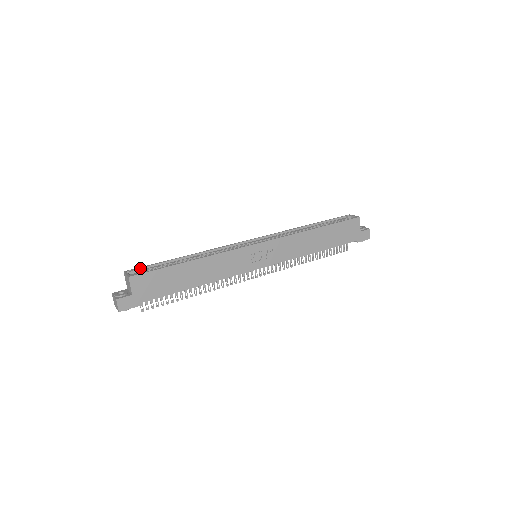
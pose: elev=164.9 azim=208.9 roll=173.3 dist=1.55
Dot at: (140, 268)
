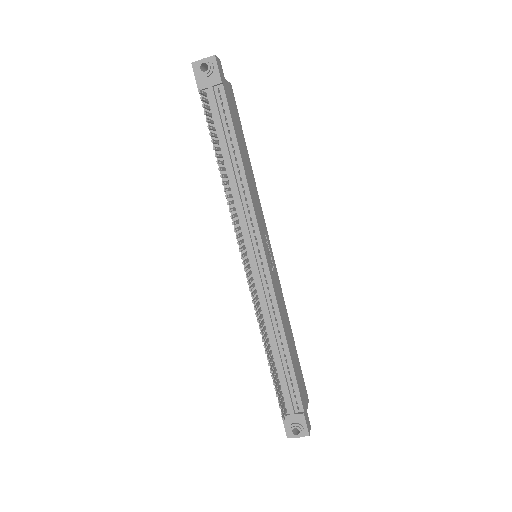
Dot at: occluded
